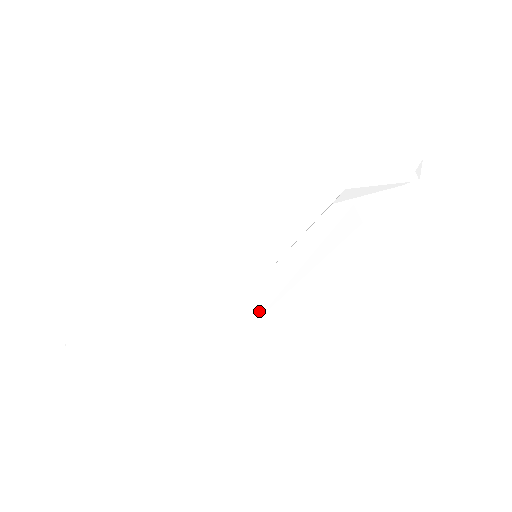
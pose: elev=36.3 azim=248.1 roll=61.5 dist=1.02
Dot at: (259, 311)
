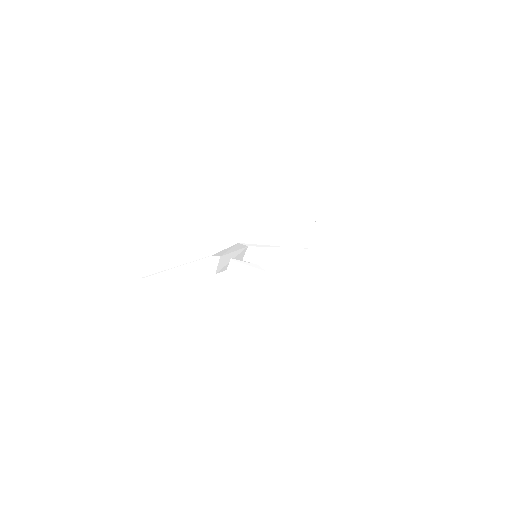
Dot at: occluded
